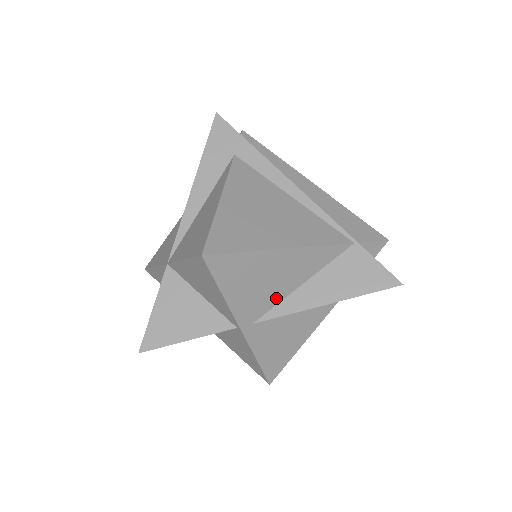
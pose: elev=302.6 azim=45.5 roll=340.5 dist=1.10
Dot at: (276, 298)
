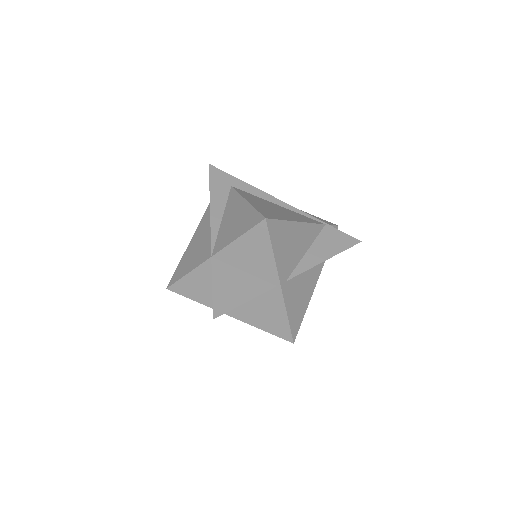
Dot at: (295, 261)
